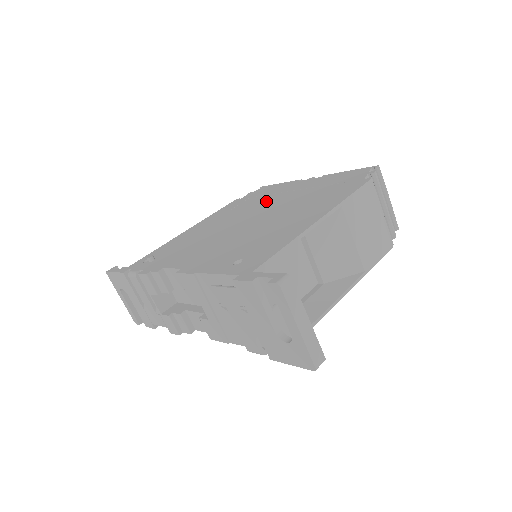
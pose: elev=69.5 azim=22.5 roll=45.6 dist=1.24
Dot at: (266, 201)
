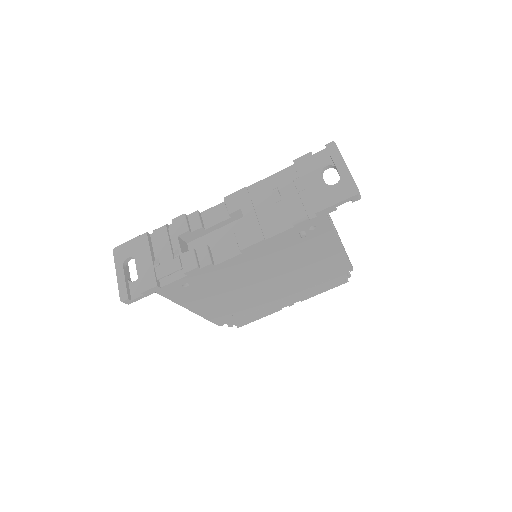
Dot at: occluded
